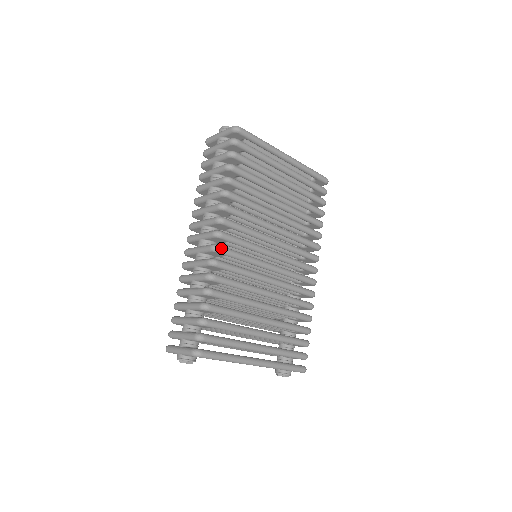
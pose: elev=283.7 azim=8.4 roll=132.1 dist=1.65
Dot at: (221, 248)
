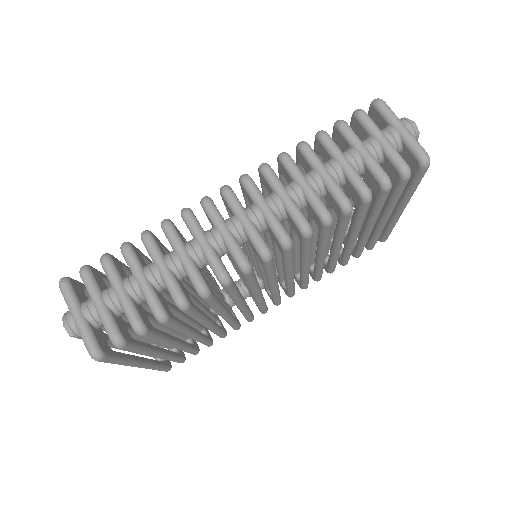
Dot at: (250, 273)
